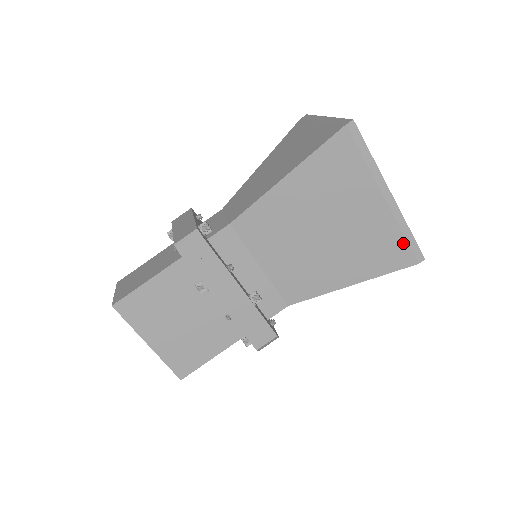
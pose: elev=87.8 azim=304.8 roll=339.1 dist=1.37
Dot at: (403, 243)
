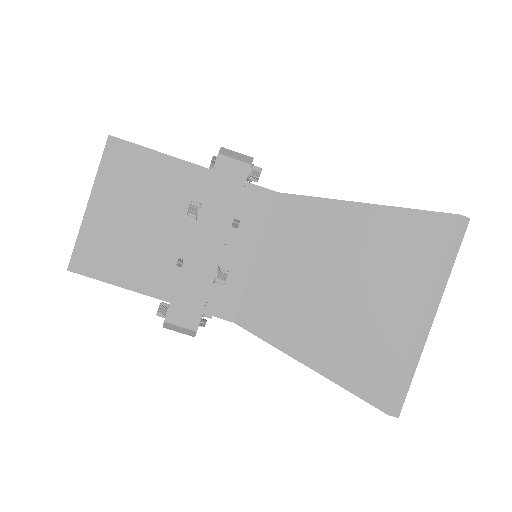
Dot at: (397, 377)
